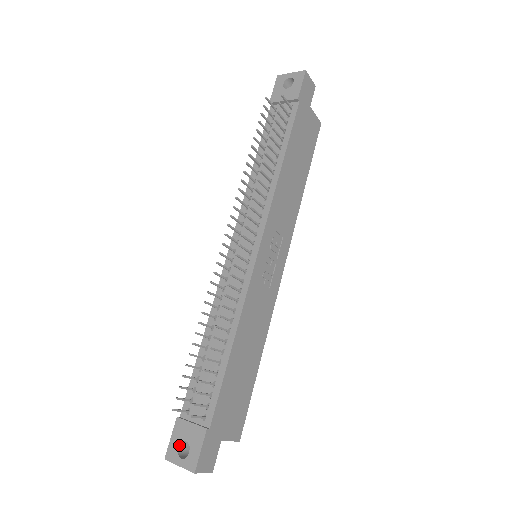
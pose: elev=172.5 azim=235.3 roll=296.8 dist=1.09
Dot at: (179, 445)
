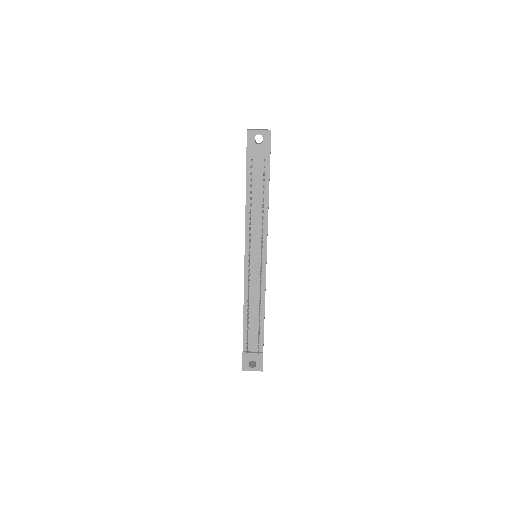
Dot at: occluded
